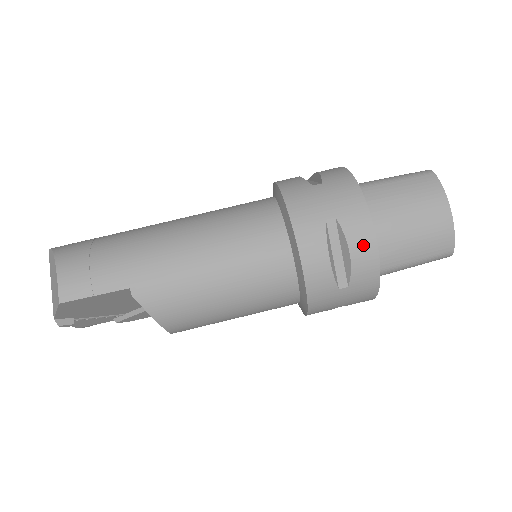
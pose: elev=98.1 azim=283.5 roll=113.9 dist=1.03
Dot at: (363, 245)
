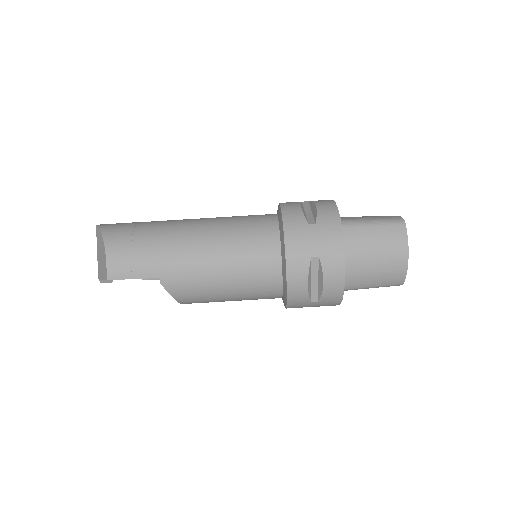
Dot at: (334, 279)
